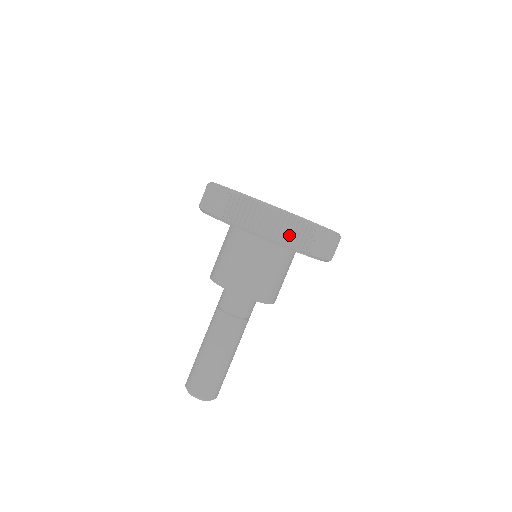
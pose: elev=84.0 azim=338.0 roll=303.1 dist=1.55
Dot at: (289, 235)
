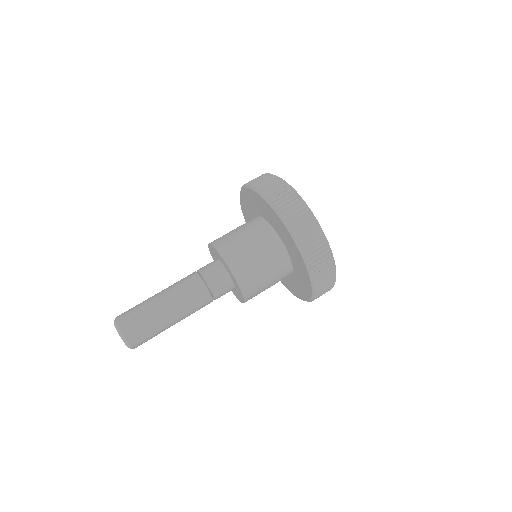
Dot at: (267, 186)
